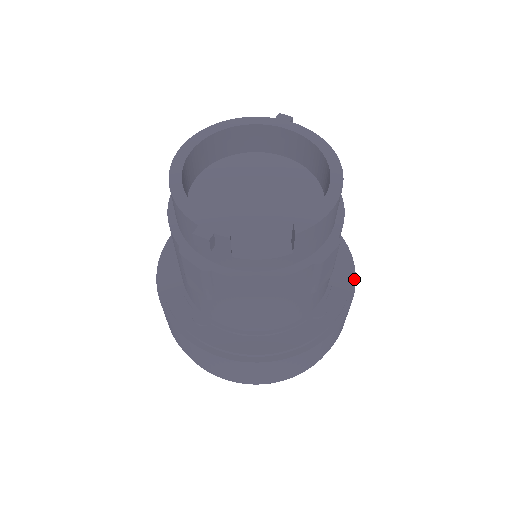
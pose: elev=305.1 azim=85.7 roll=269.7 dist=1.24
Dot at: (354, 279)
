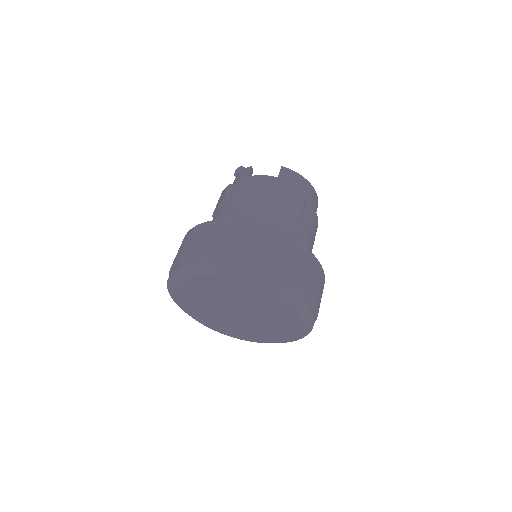
Dot at: (320, 265)
